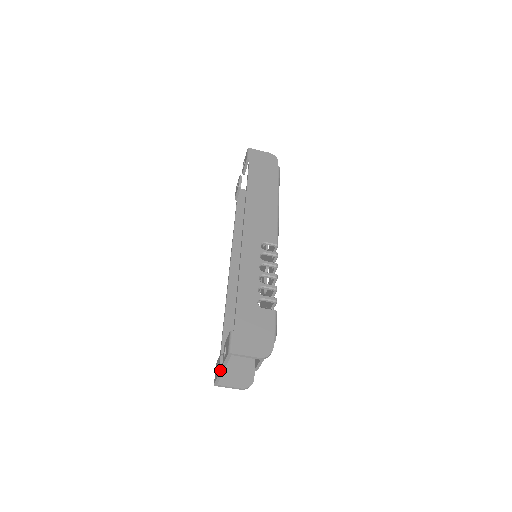
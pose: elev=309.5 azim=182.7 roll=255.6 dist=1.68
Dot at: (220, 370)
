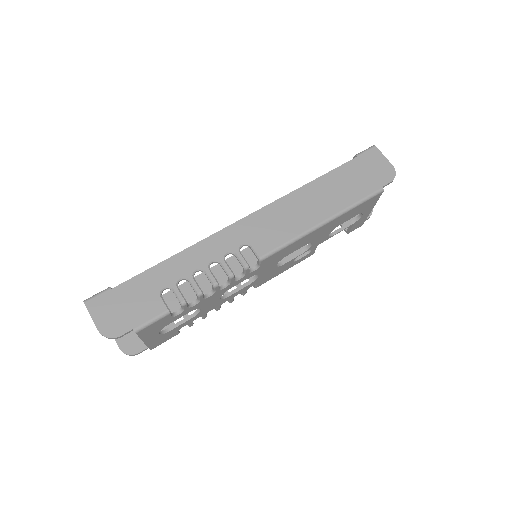
Dot at: occluded
